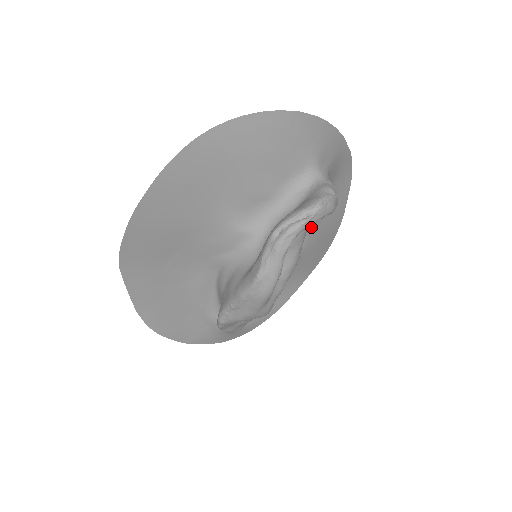
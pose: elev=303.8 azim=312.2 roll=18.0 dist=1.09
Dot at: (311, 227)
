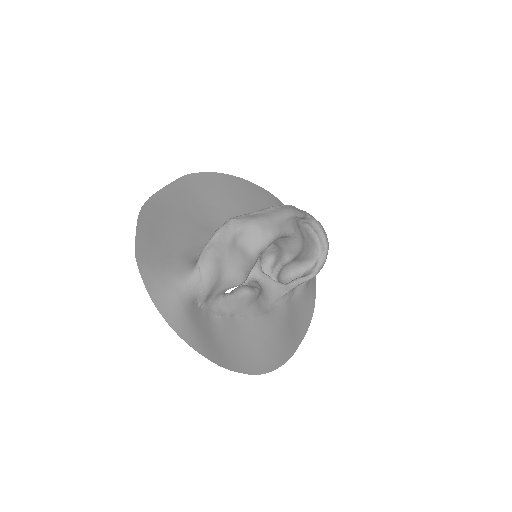
Dot at: (282, 307)
